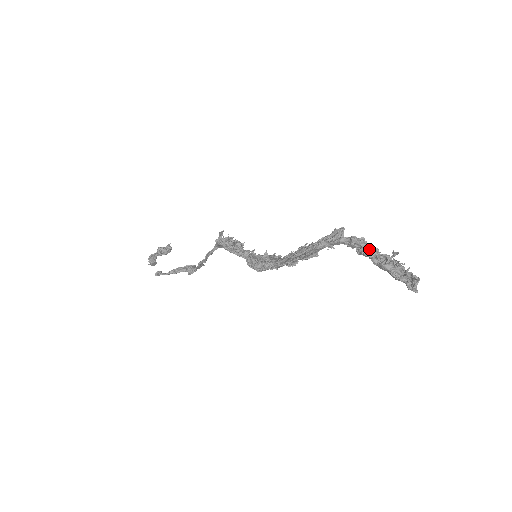
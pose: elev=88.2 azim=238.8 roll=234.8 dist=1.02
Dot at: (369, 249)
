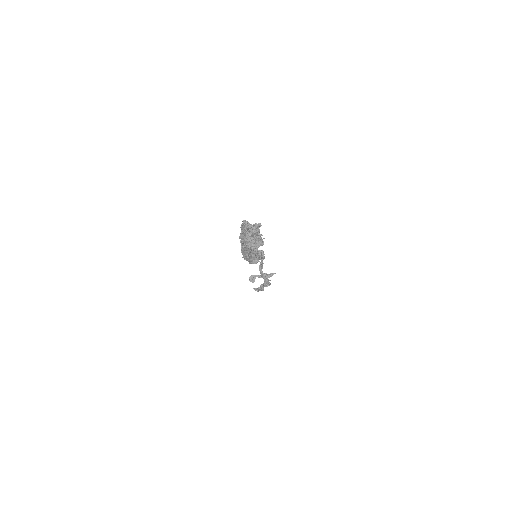
Dot at: (246, 226)
